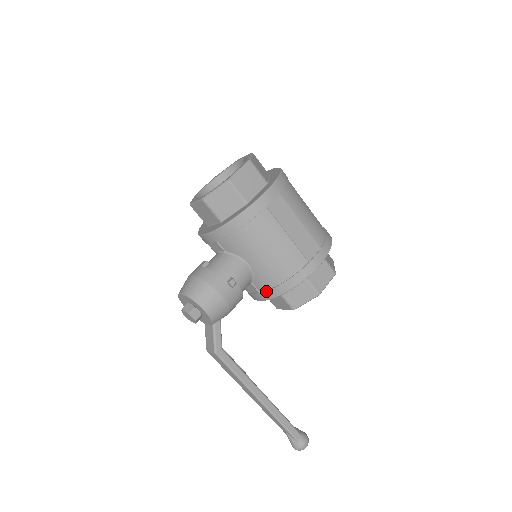
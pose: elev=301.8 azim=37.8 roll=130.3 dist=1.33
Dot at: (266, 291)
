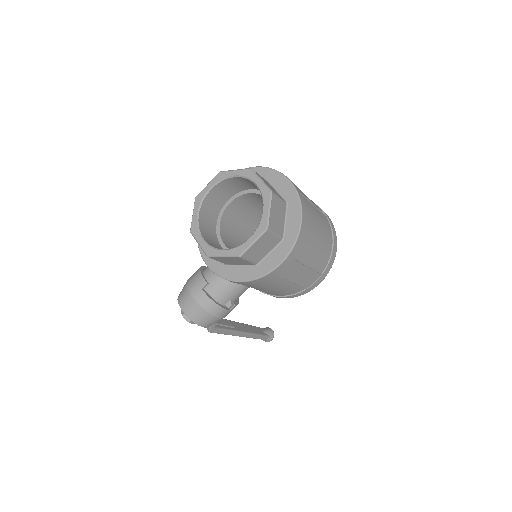
Dot at: occluded
